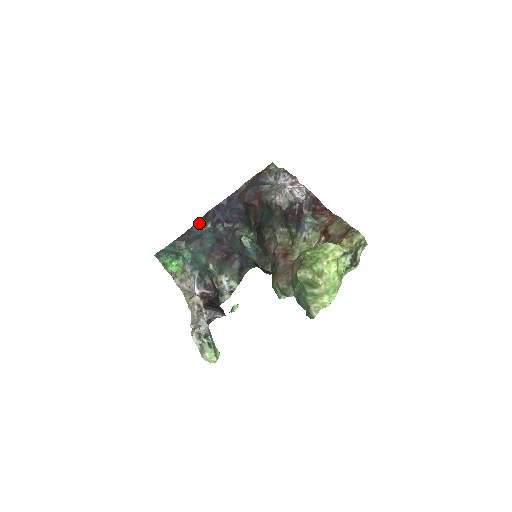
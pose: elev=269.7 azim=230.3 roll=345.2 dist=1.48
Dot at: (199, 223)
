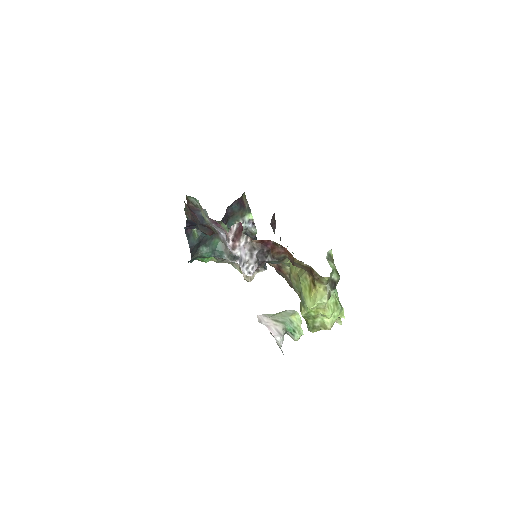
Dot at: (190, 243)
